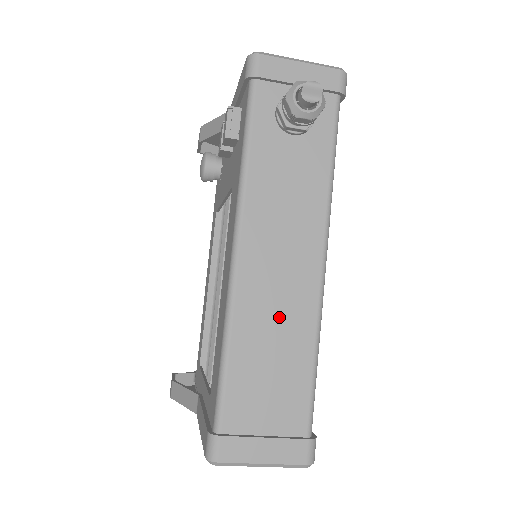
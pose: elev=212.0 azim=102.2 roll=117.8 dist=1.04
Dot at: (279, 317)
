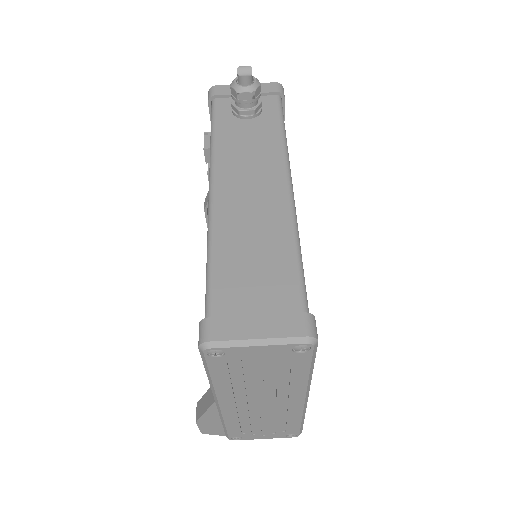
Dot at: (256, 224)
